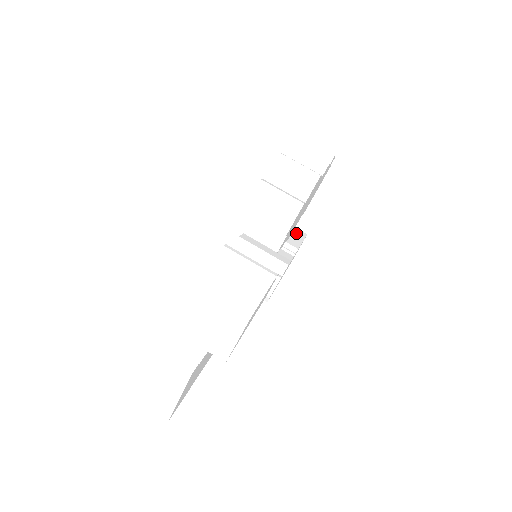
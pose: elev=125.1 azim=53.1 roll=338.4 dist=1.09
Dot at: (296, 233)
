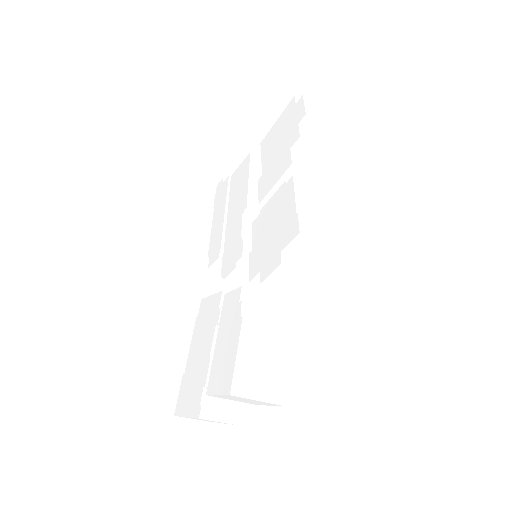
Dot at: occluded
